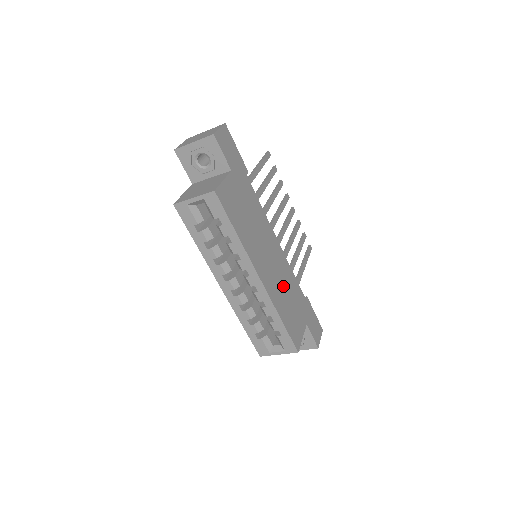
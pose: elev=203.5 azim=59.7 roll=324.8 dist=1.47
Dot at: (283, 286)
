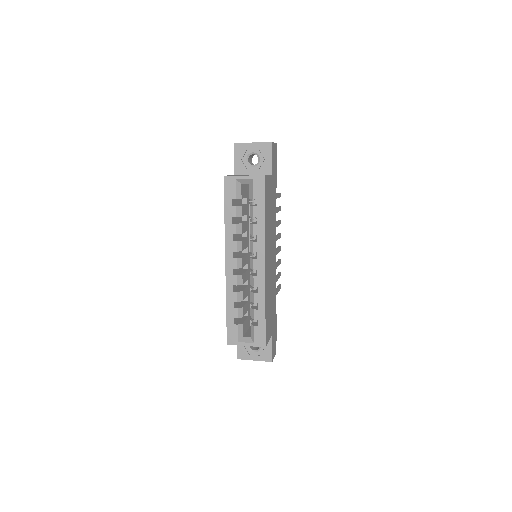
Dot at: (271, 287)
